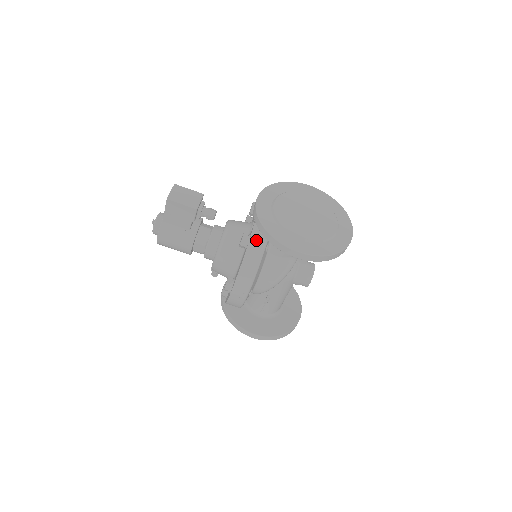
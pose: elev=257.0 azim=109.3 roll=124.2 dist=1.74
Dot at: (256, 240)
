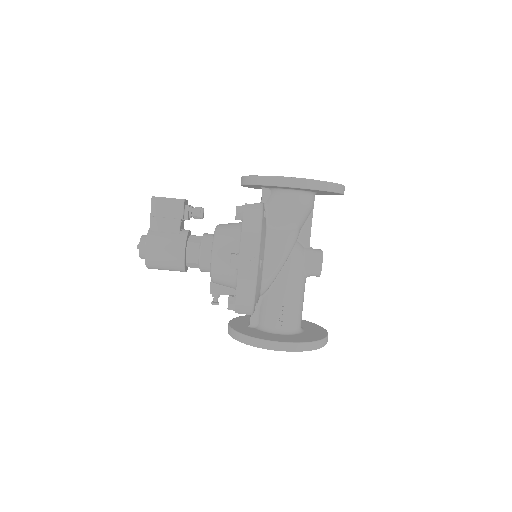
Dot at: (251, 204)
